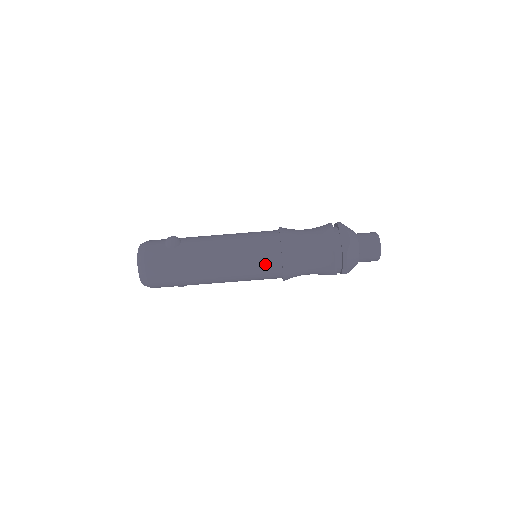
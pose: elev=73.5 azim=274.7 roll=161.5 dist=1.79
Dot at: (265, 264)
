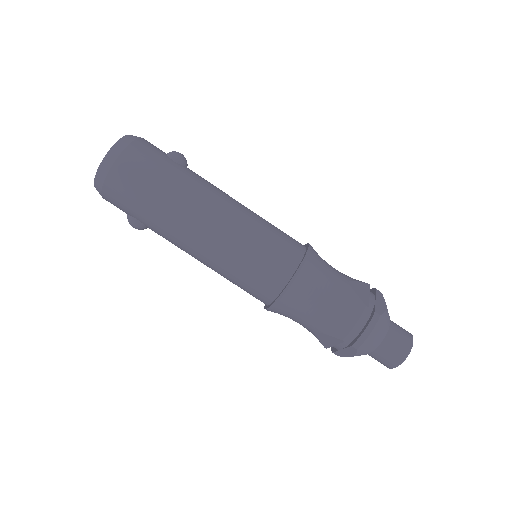
Dot at: (273, 258)
